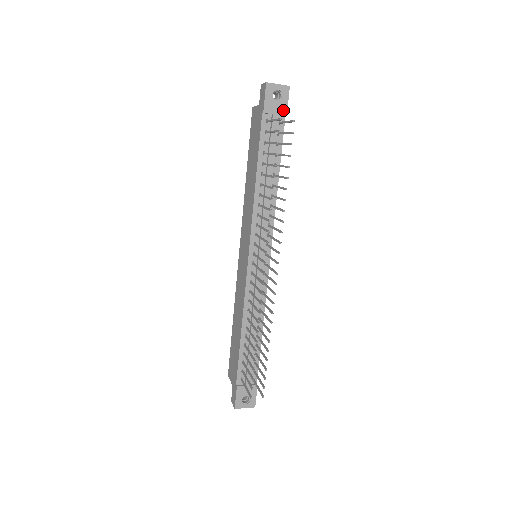
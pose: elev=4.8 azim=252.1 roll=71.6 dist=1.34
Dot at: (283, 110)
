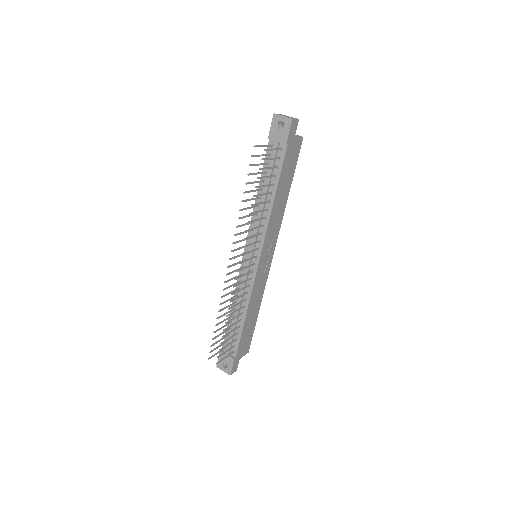
Dot at: (284, 139)
